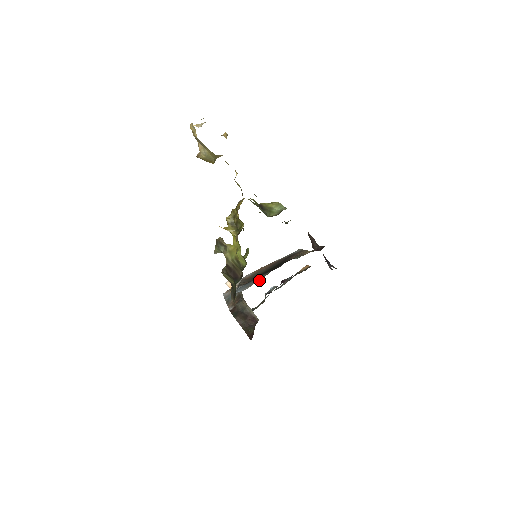
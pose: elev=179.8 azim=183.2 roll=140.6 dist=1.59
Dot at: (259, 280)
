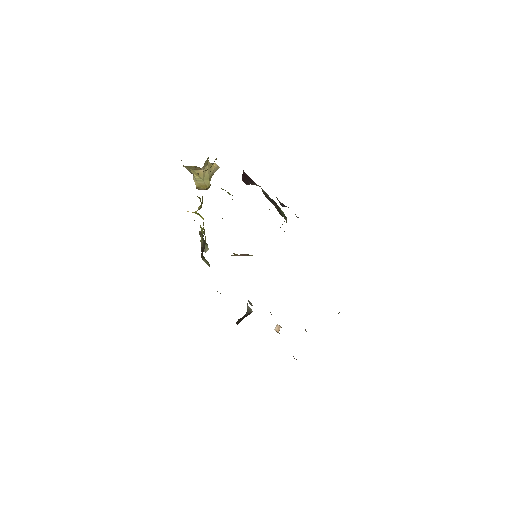
Dot at: occluded
